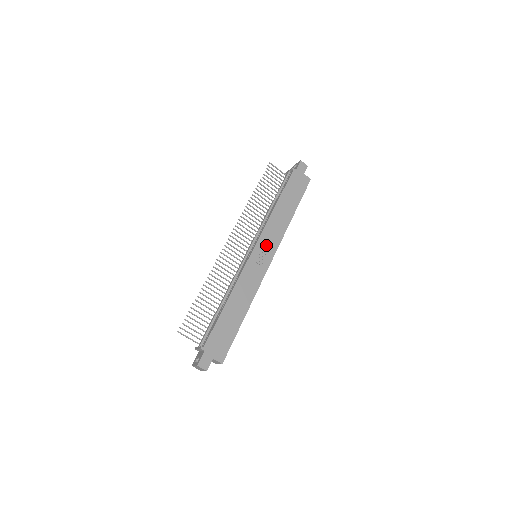
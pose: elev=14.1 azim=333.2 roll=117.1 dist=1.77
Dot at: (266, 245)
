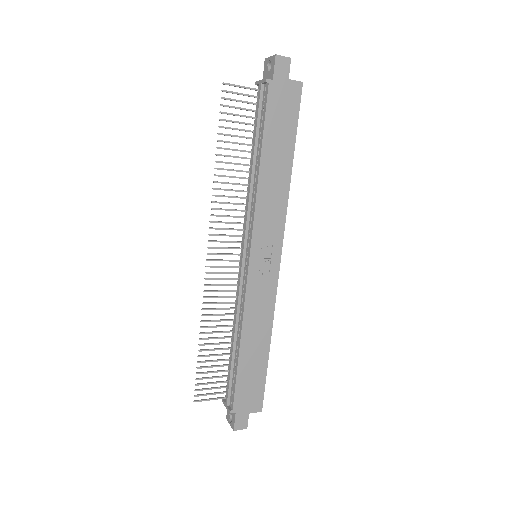
Dot at: (265, 240)
